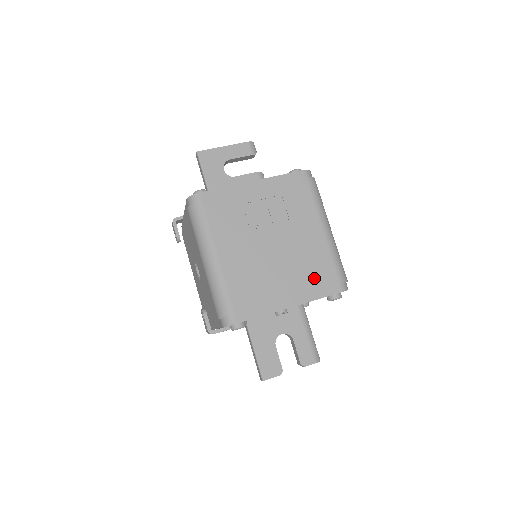
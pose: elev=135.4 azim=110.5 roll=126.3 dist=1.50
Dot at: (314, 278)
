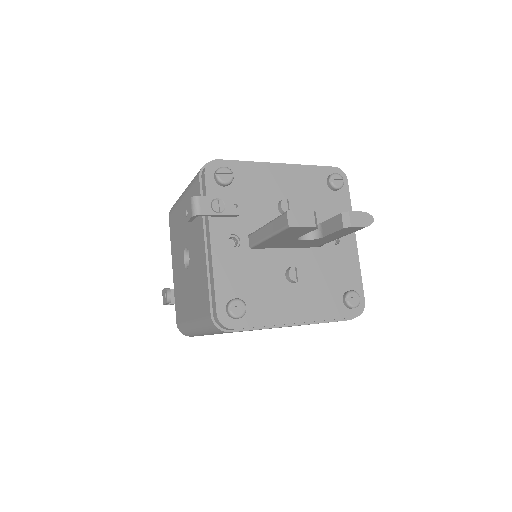
Dot at: occluded
